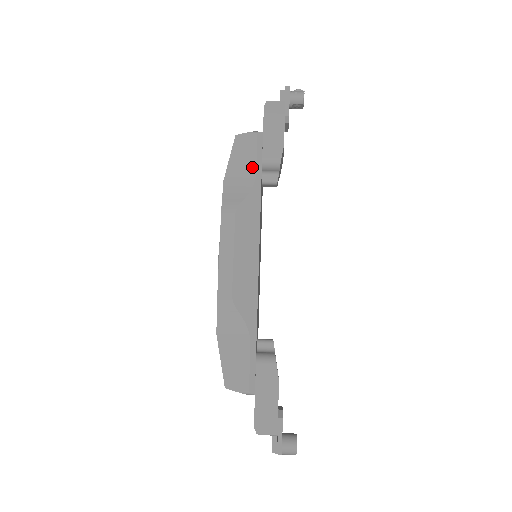
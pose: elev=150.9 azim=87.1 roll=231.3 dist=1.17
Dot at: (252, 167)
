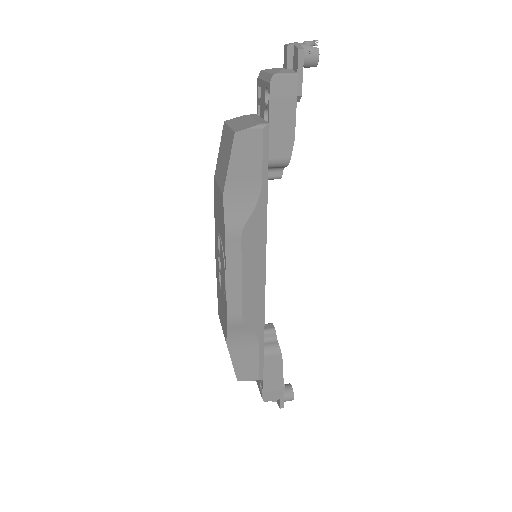
Dot at: (257, 174)
